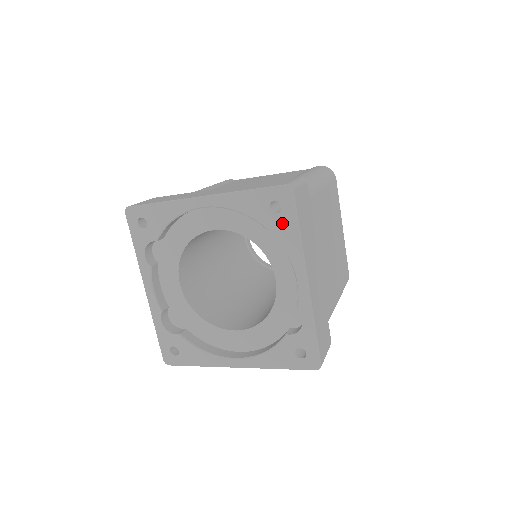
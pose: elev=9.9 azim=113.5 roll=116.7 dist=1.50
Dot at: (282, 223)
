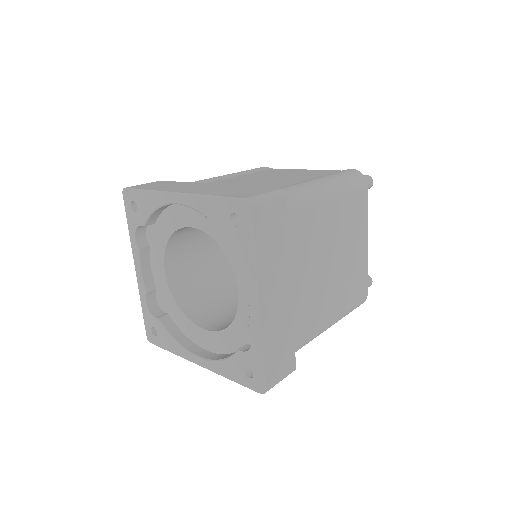
Dot at: (239, 238)
